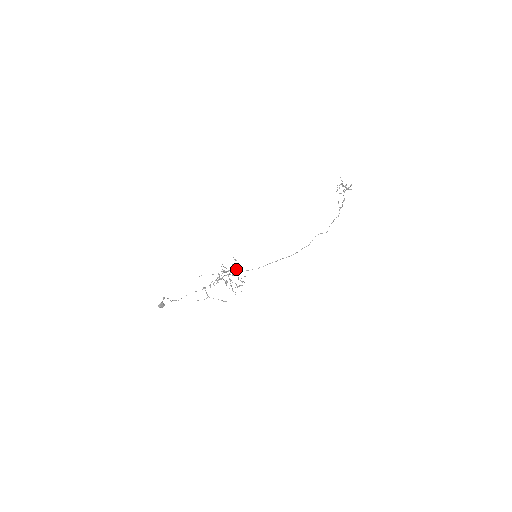
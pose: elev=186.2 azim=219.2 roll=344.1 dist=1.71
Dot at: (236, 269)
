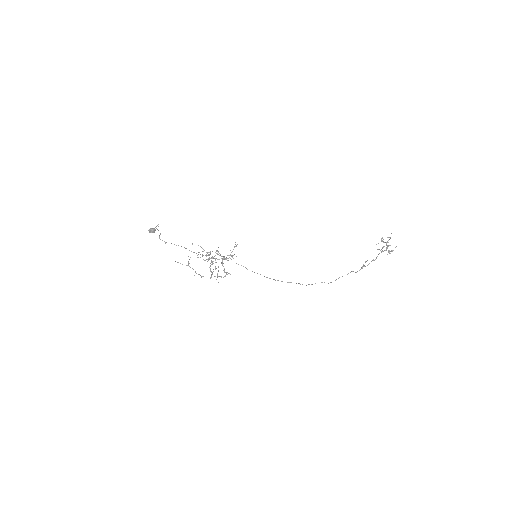
Dot at: occluded
